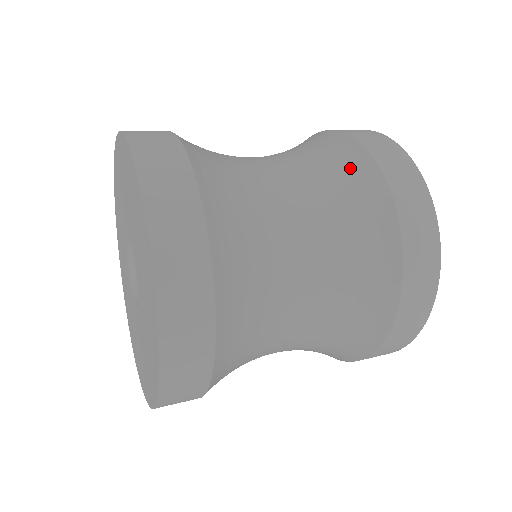
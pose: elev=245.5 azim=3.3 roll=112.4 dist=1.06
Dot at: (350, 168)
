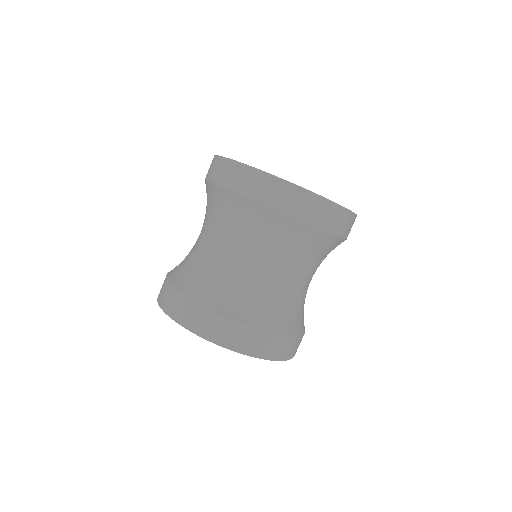
Dot at: (235, 207)
